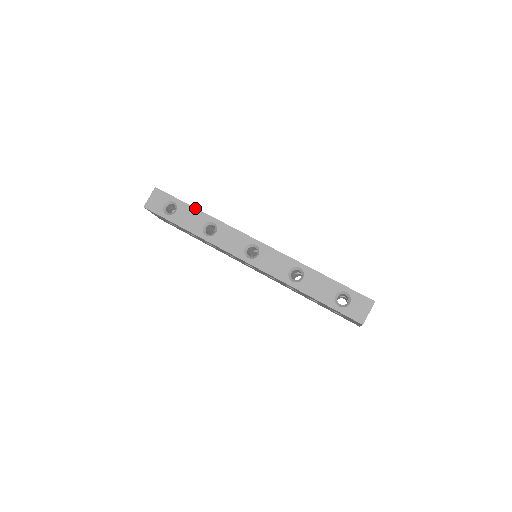
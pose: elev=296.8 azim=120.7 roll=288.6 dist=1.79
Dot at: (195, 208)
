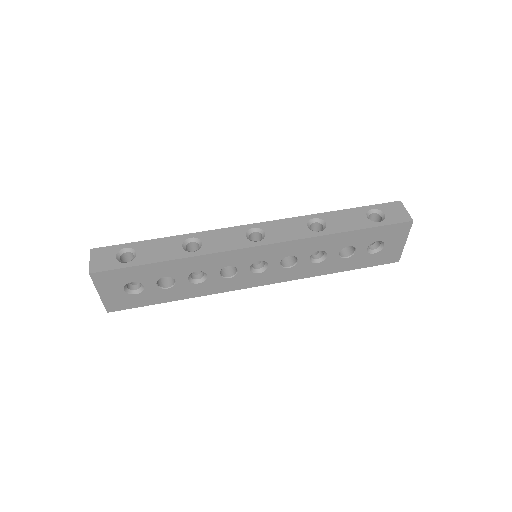
Dot at: (158, 239)
